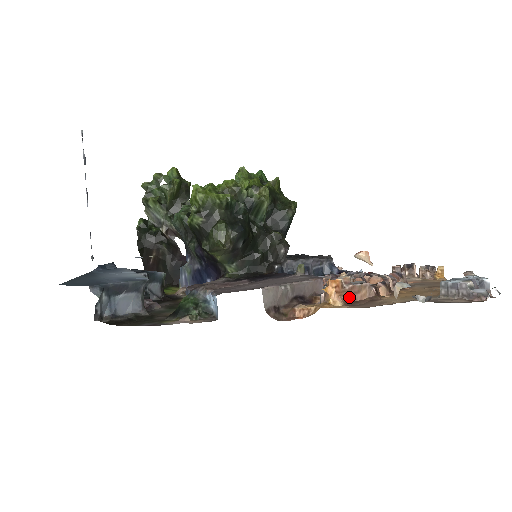
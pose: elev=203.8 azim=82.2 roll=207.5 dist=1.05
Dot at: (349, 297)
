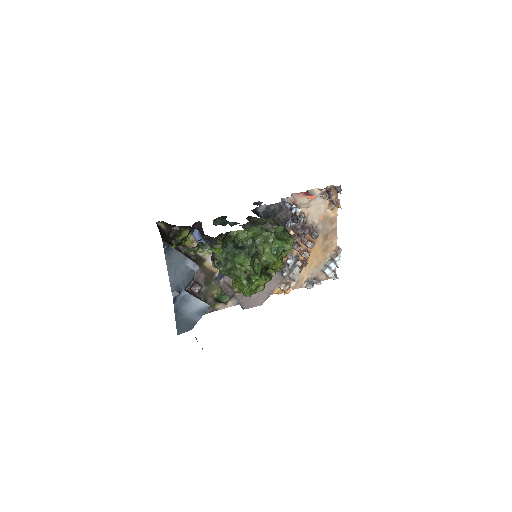
Dot at: occluded
